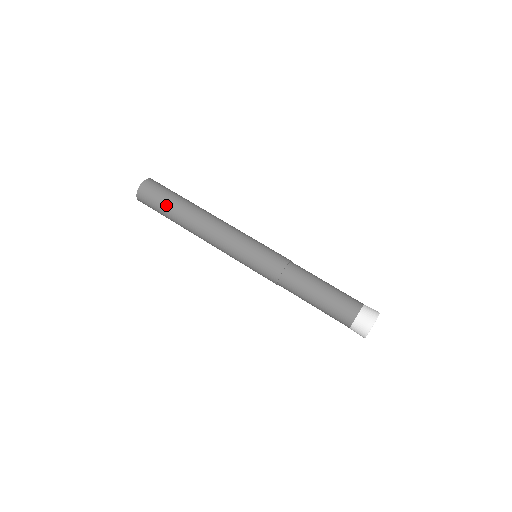
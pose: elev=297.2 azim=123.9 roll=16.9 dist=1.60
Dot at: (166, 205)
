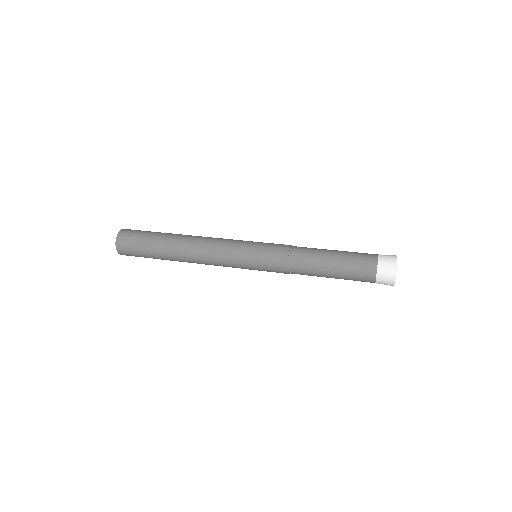
Dot at: (155, 232)
